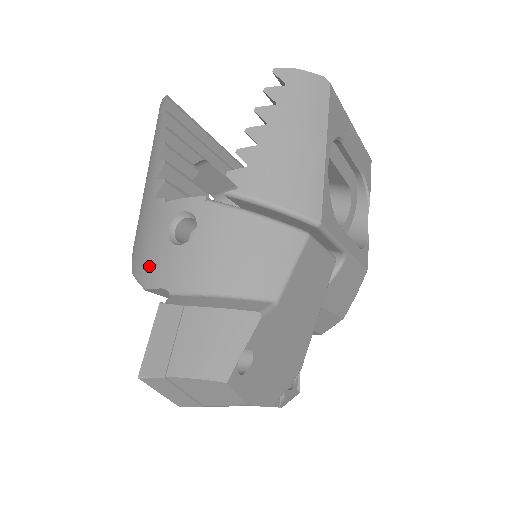
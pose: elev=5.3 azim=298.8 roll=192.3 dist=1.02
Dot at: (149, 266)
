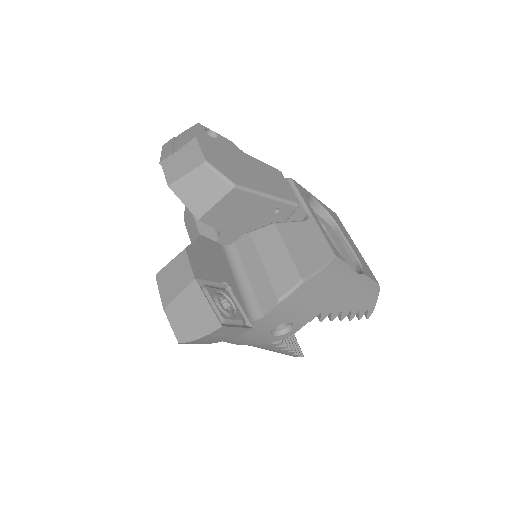
Dot at: occluded
